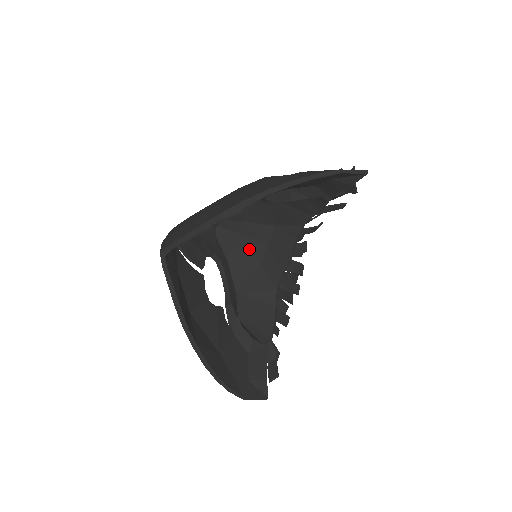
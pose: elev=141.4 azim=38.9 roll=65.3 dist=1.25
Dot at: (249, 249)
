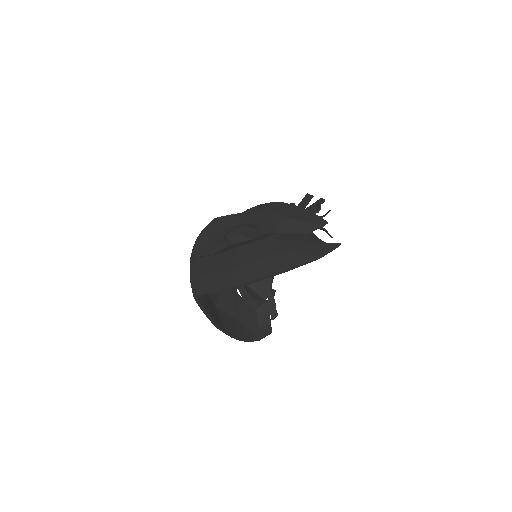
Dot at: (247, 234)
